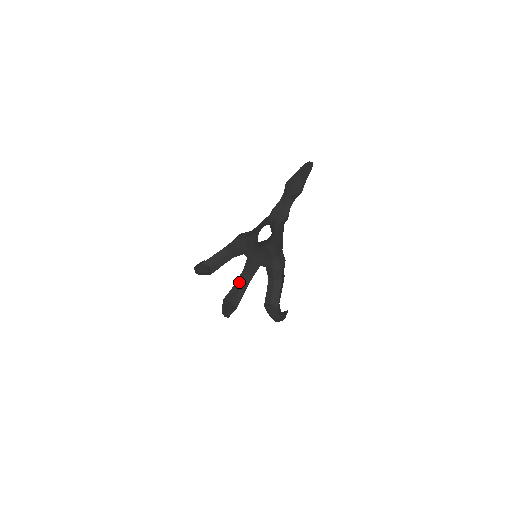
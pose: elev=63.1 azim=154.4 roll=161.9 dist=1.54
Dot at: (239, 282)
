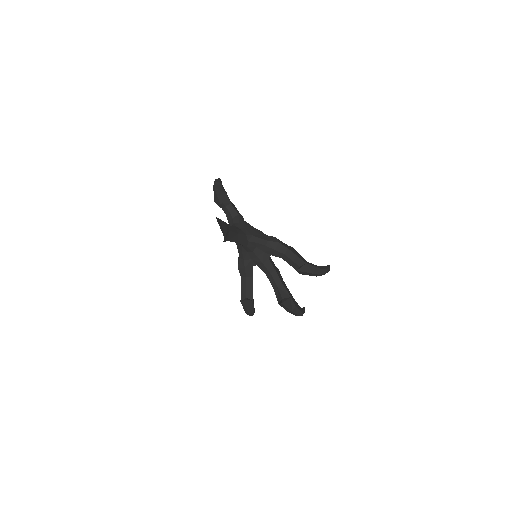
Dot at: (273, 284)
